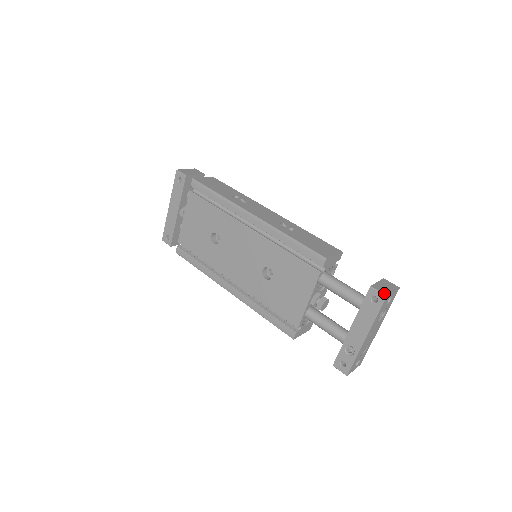
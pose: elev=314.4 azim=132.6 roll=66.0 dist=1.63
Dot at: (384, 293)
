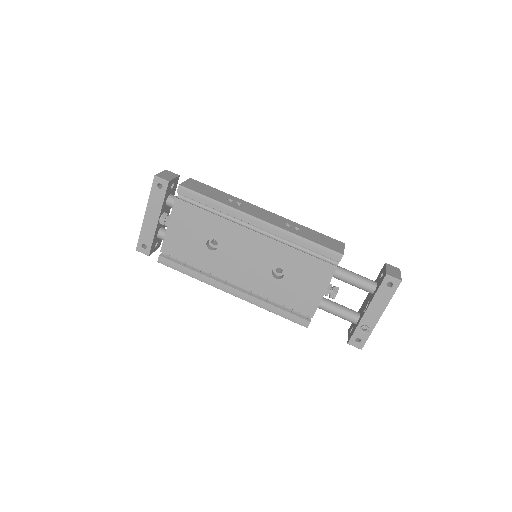
Dot at: (398, 278)
